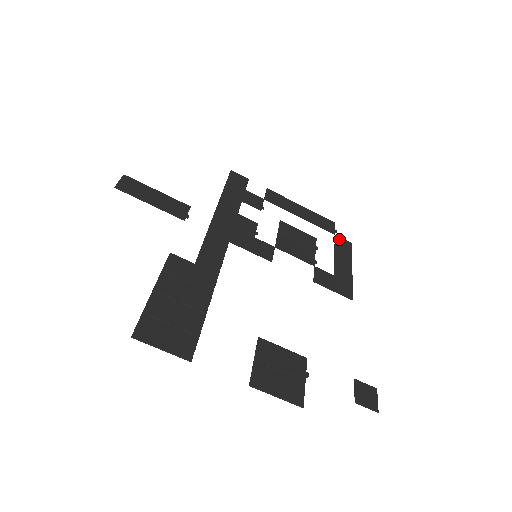
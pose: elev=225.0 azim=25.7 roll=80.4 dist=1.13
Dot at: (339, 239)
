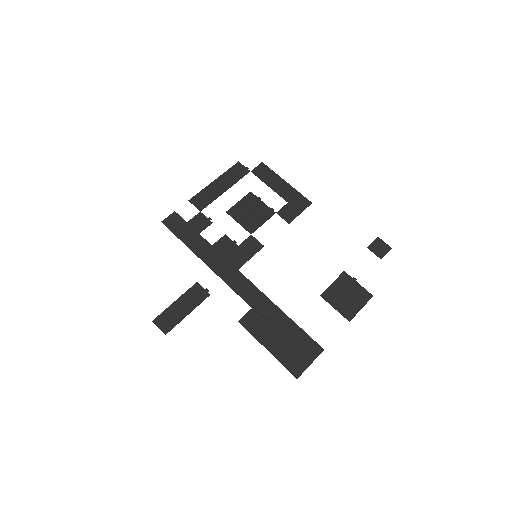
Dot at: (256, 171)
